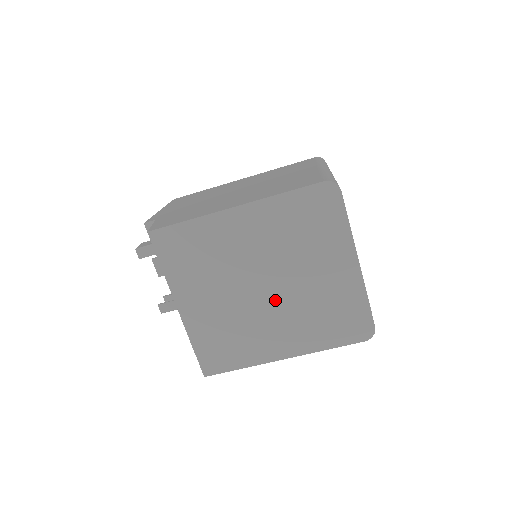
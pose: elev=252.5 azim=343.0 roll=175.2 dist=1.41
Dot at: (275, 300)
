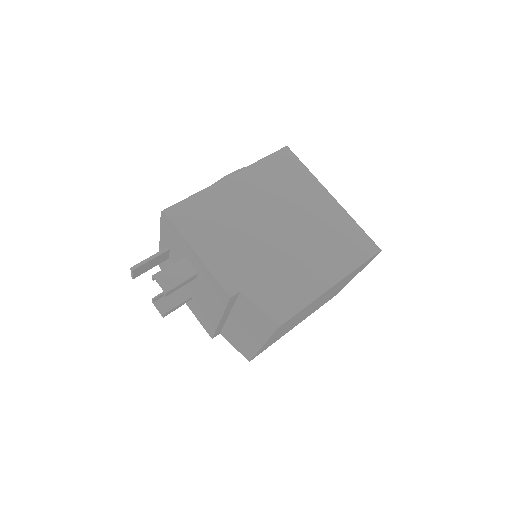
Dot at: occluded
